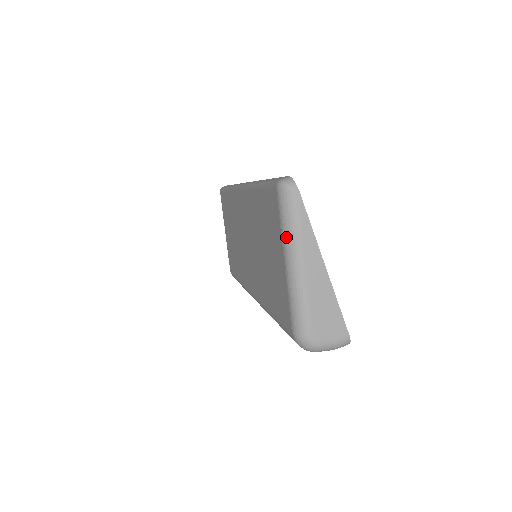
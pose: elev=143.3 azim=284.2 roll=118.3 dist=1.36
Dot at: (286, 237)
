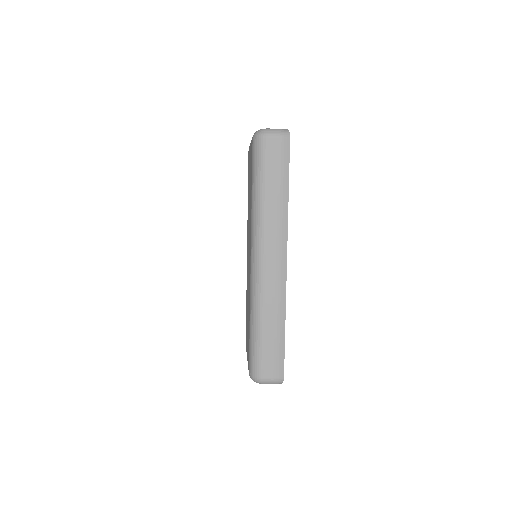
Dot at: occluded
